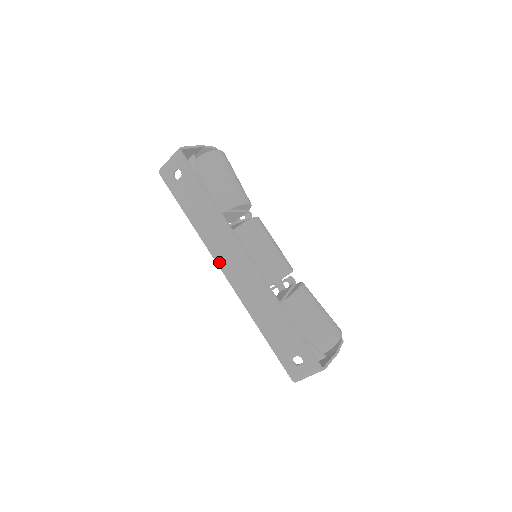
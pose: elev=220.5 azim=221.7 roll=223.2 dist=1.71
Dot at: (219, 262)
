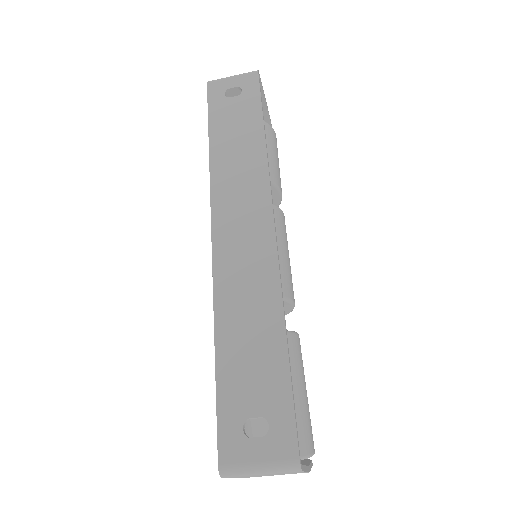
Dot at: (216, 211)
